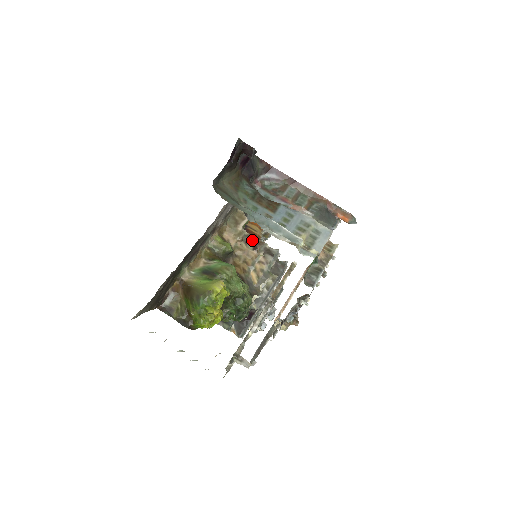
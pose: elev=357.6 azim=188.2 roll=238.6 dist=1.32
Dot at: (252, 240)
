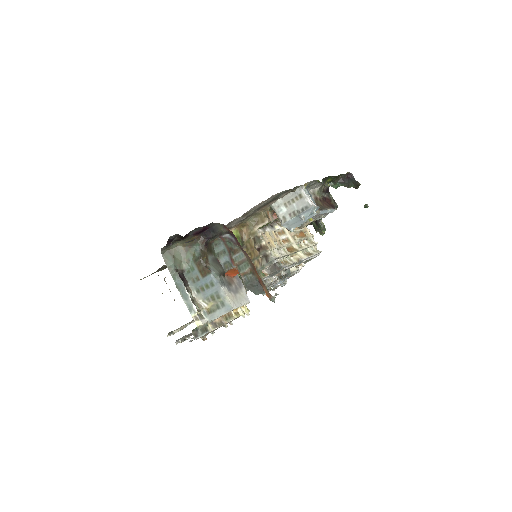
Dot at: (259, 242)
